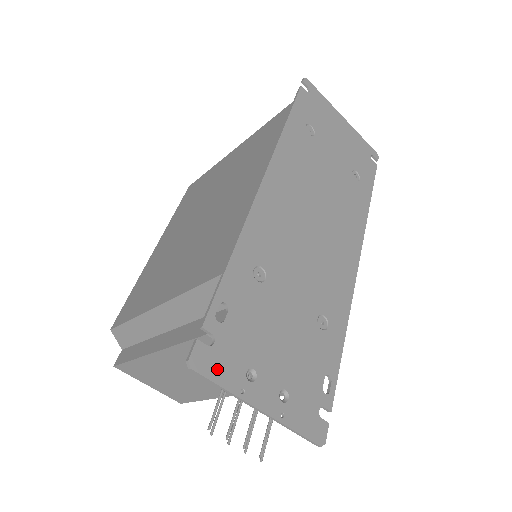
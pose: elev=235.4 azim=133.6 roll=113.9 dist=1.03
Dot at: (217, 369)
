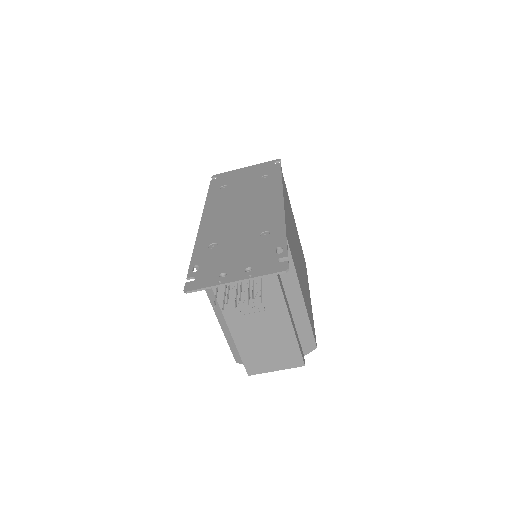
Dot at: (201, 284)
